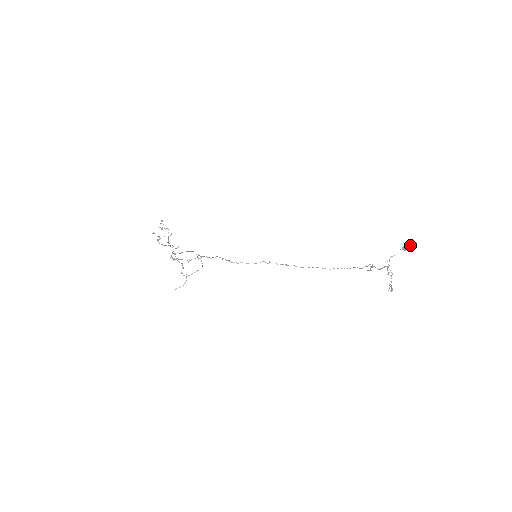
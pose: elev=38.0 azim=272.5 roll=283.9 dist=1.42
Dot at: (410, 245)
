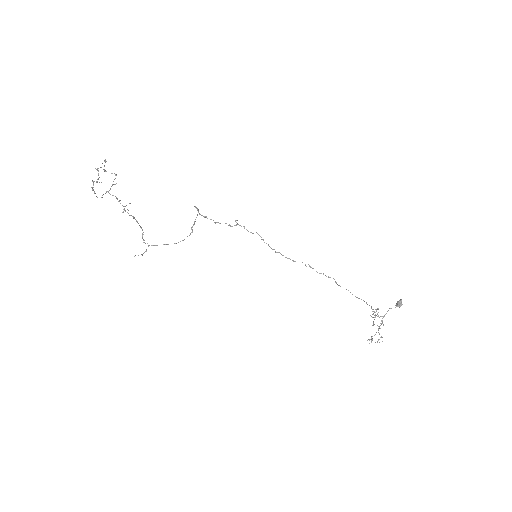
Dot at: occluded
